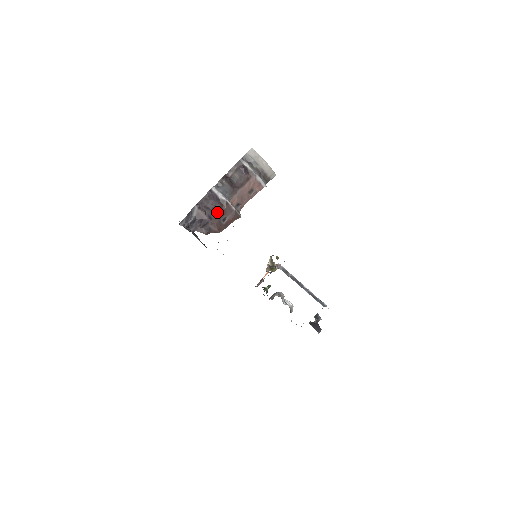
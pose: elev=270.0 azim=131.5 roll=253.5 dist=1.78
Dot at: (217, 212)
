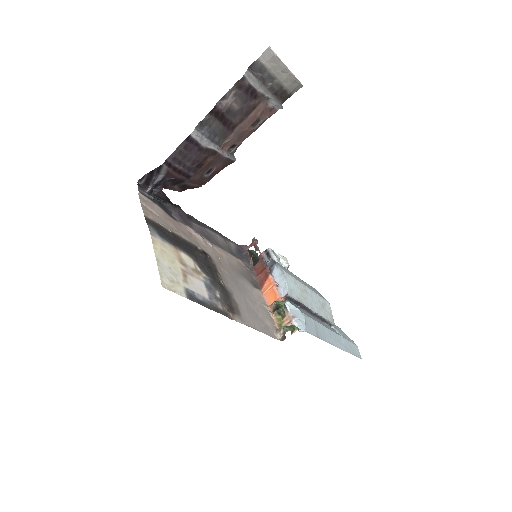
Dot at: (199, 167)
